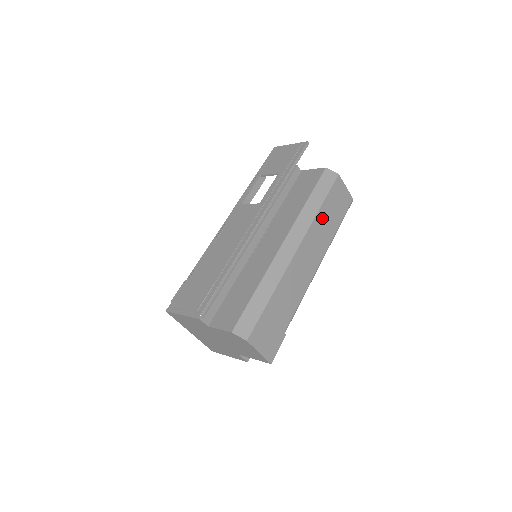
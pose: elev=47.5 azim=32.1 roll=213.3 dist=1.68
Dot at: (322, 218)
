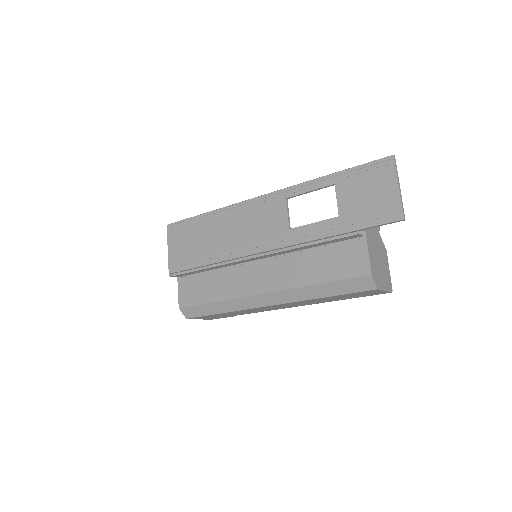
Dot at: (322, 299)
